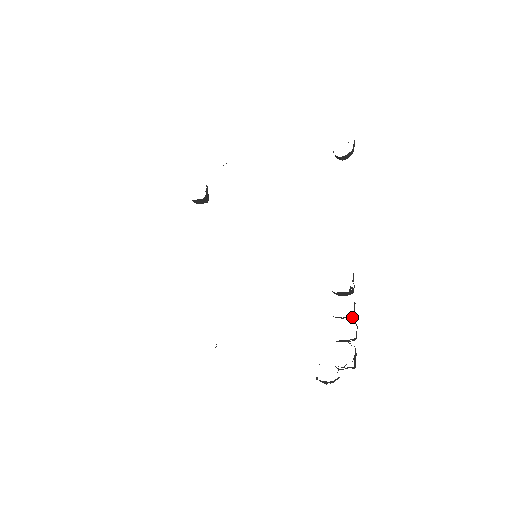
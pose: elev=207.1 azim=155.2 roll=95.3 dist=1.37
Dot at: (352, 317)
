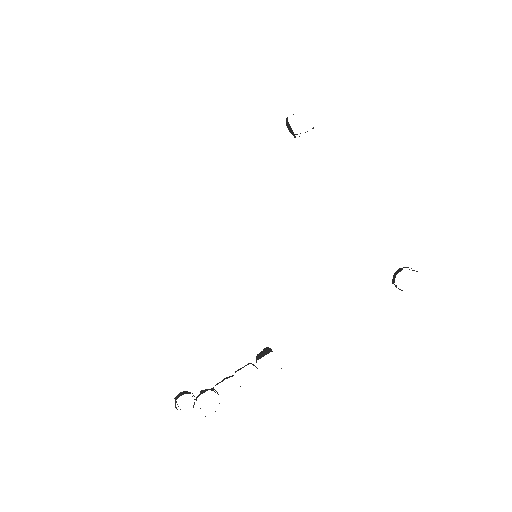
Dot at: occluded
